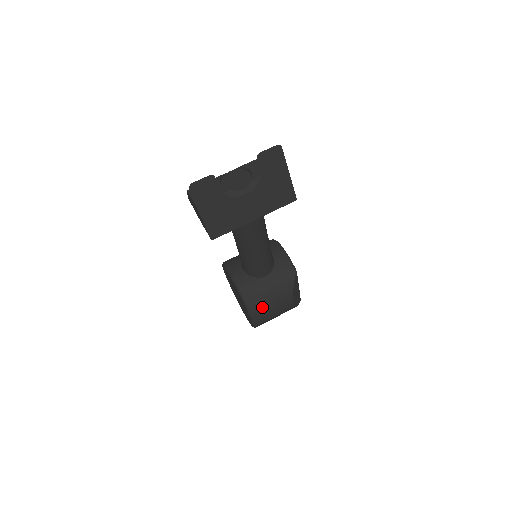
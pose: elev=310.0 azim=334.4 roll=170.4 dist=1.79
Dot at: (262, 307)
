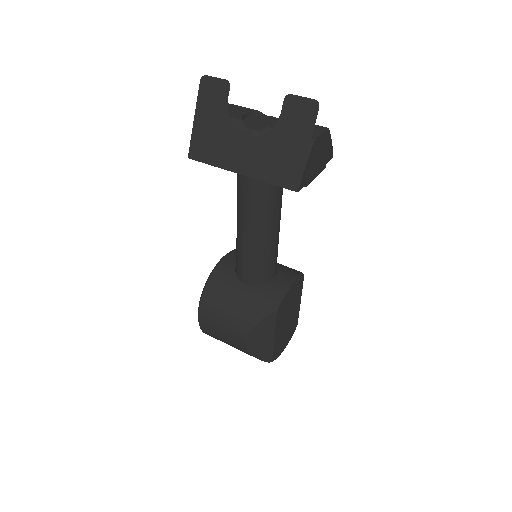
Dot at: (214, 309)
